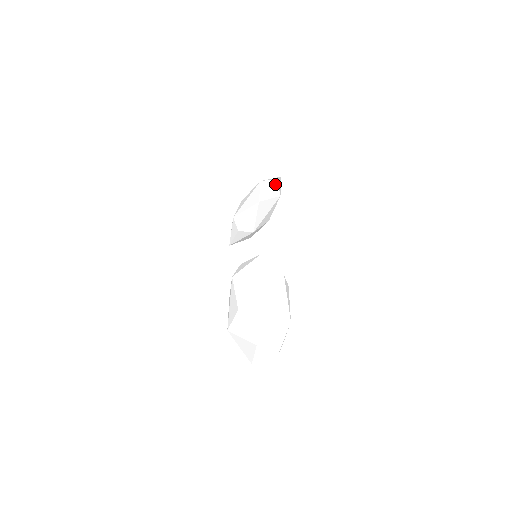
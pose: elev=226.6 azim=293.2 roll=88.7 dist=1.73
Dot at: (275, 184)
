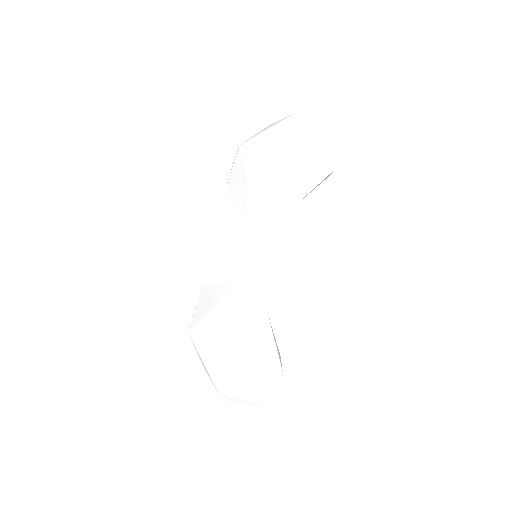
Dot at: occluded
